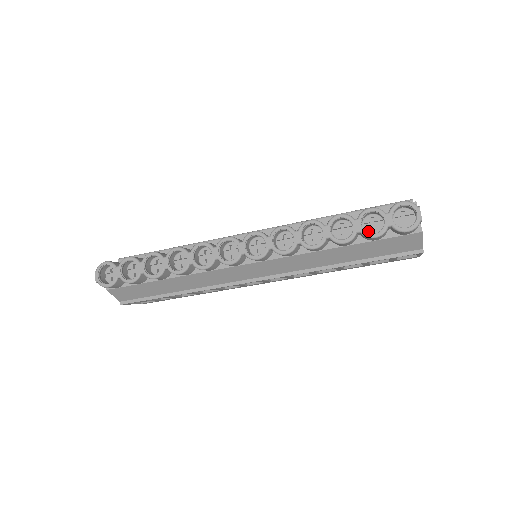
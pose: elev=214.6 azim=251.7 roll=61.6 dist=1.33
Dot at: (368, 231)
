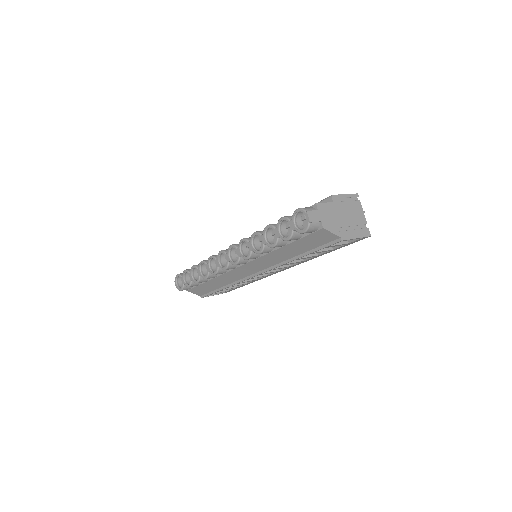
Dot at: (289, 234)
